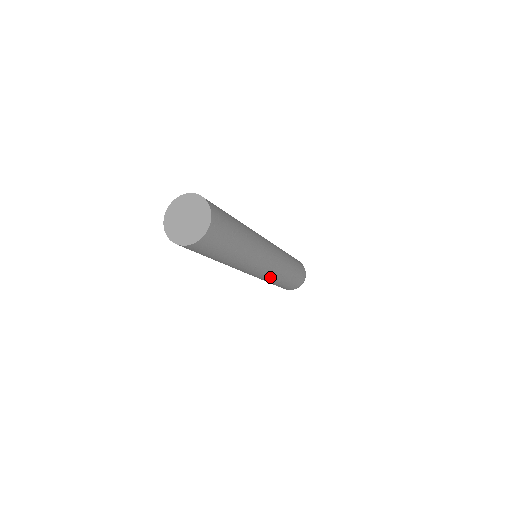
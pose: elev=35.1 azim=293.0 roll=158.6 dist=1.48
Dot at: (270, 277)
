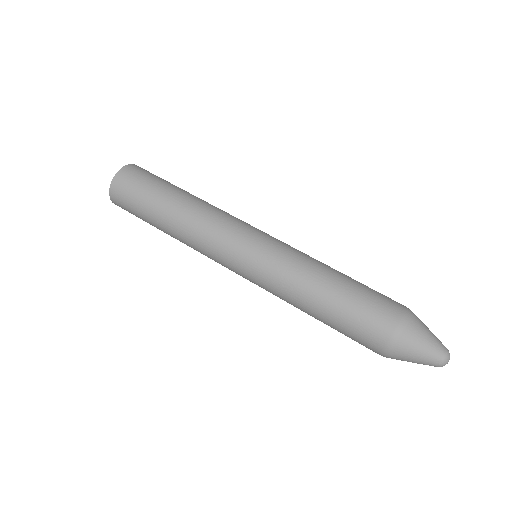
Dot at: (274, 273)
